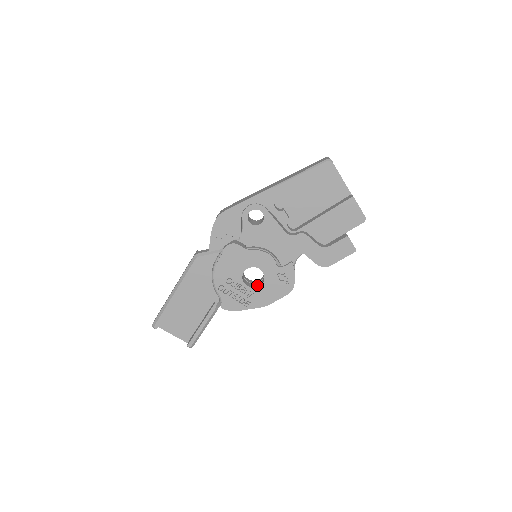
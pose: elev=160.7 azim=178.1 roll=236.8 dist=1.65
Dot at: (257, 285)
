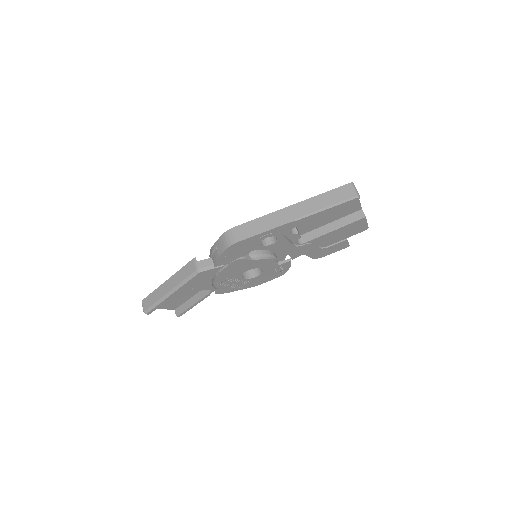
Dot at: (252, 274)
